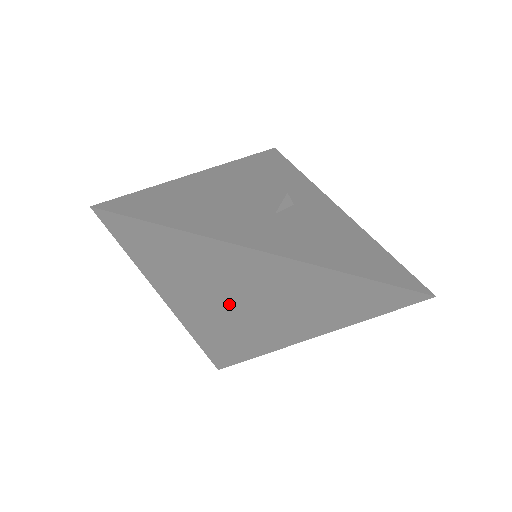
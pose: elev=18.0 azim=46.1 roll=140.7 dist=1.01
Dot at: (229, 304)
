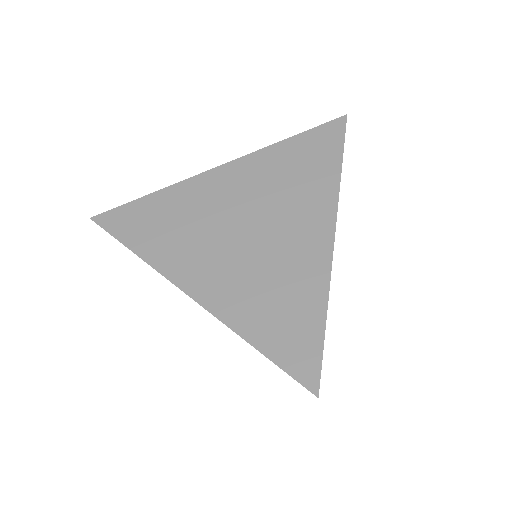
Dot at: (233, 243)
